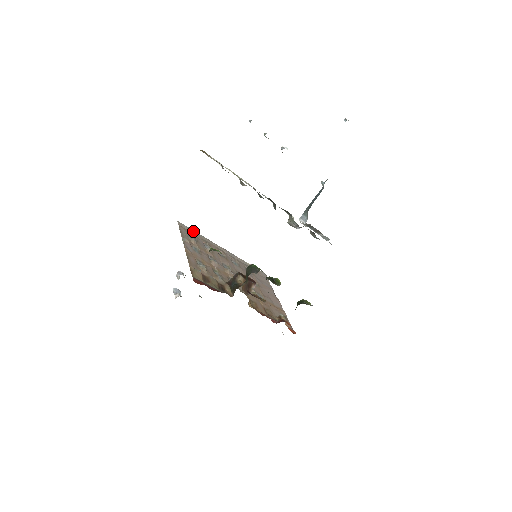
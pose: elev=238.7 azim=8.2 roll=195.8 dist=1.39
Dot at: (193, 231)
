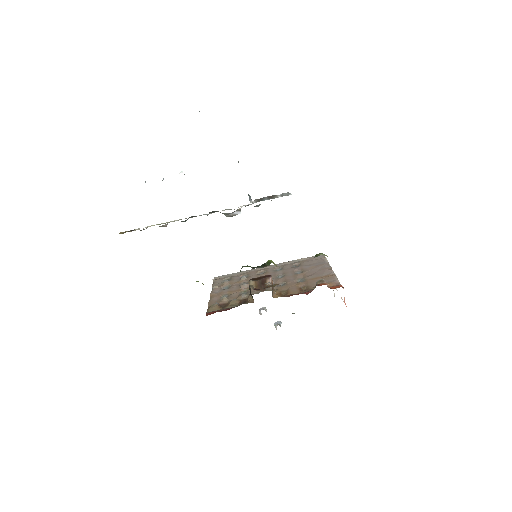
Dot at: (231, 274)
